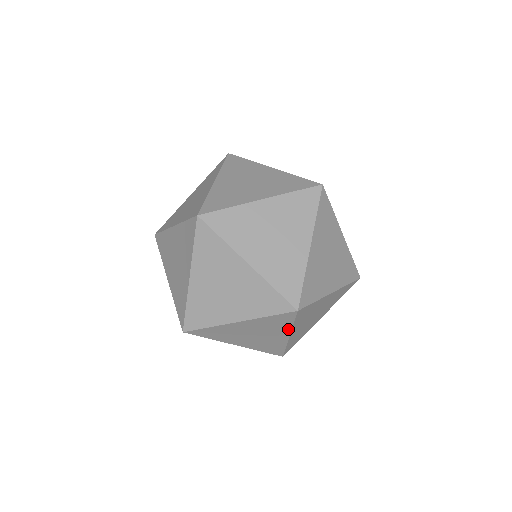
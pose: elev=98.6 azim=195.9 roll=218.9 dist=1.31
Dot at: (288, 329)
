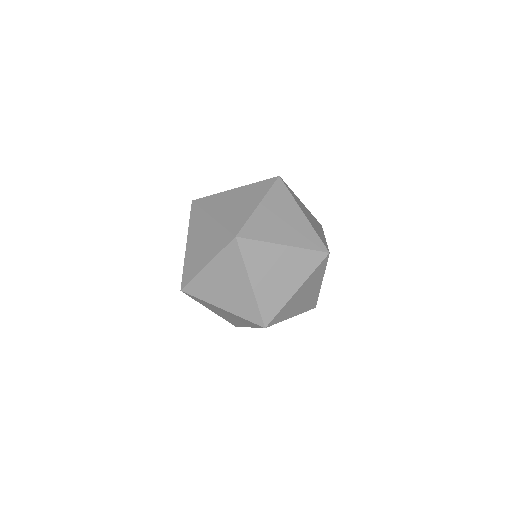
Dot at: (283, 320)
